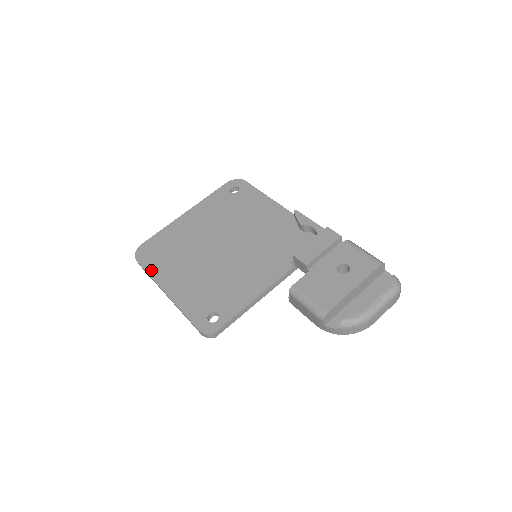
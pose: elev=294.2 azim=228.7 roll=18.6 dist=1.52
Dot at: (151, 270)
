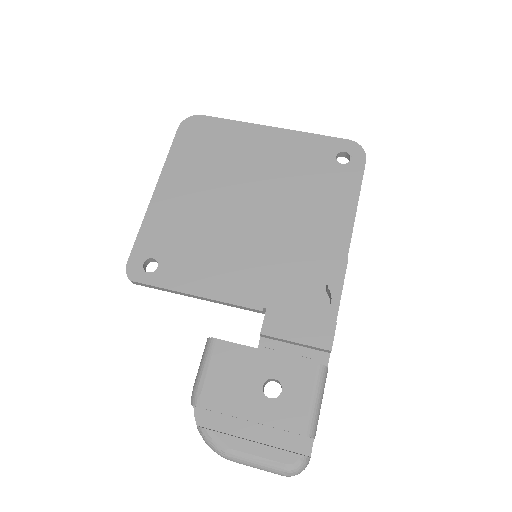
Dot at: (174, 153)
